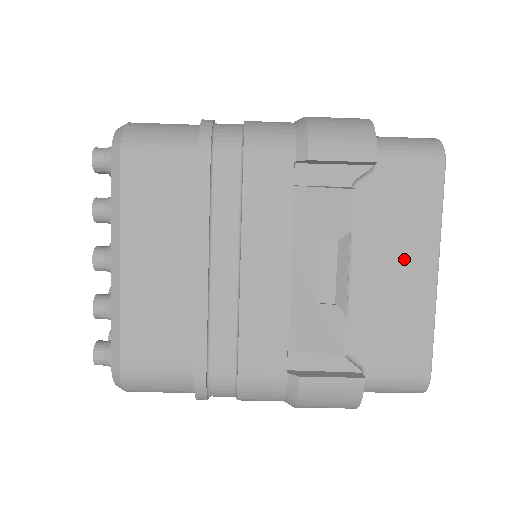
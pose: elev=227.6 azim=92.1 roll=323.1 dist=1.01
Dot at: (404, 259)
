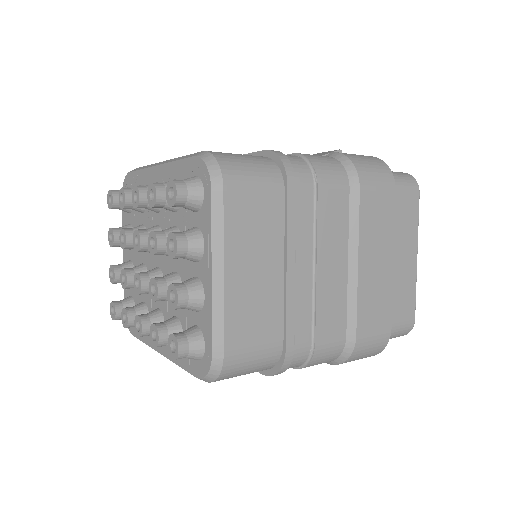
Dot at: occluded
